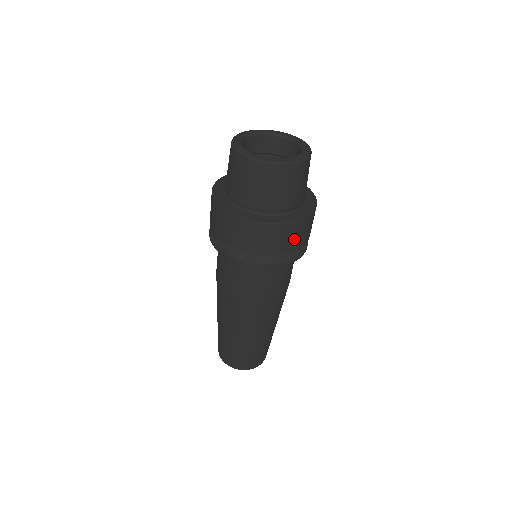
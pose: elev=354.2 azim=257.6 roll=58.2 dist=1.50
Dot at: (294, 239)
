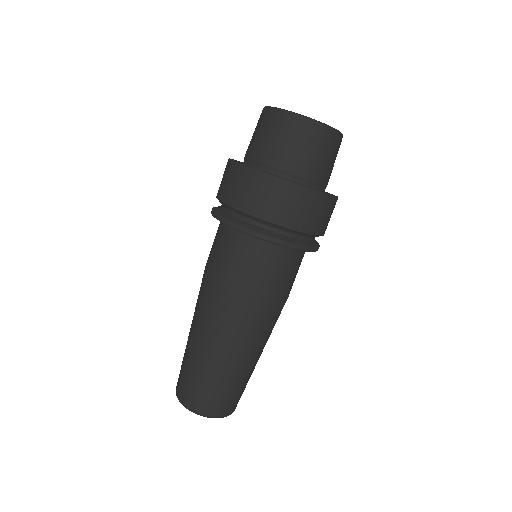
Dot at: (316, 217)
